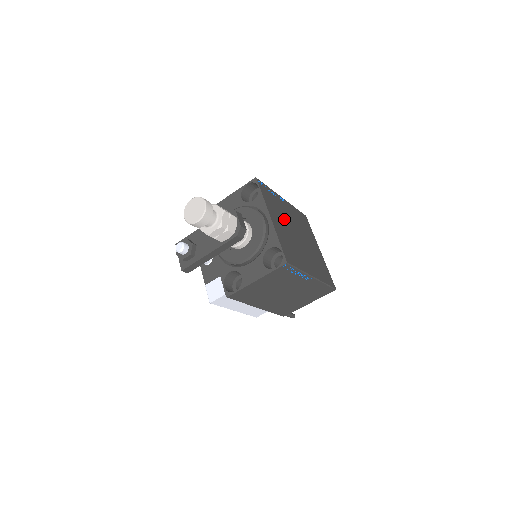
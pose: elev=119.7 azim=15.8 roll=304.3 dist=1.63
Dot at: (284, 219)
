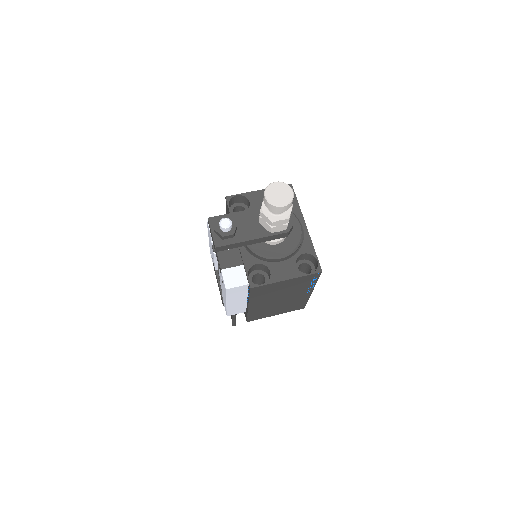
Dot at: occluded
